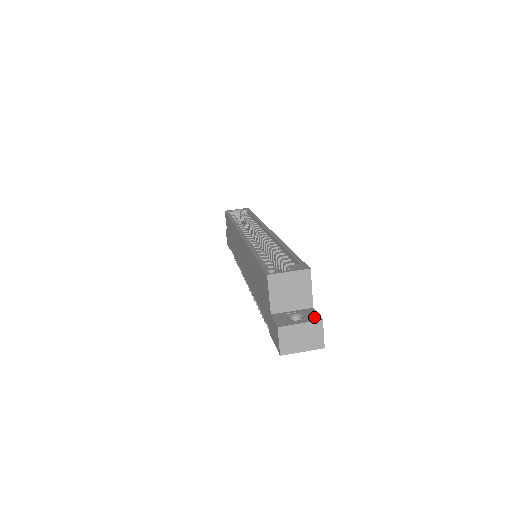
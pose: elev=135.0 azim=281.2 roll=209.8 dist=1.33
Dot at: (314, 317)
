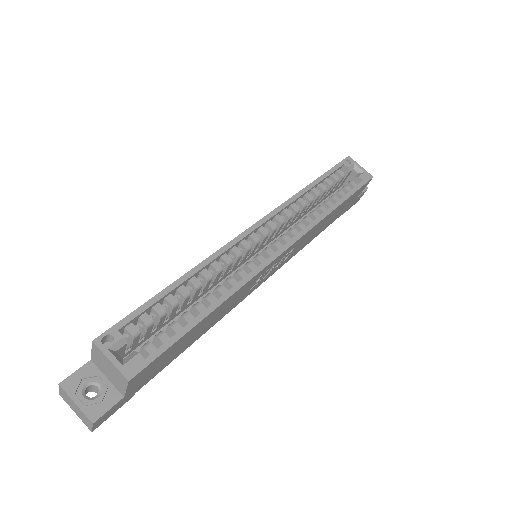
Dot at: (96, 411)
